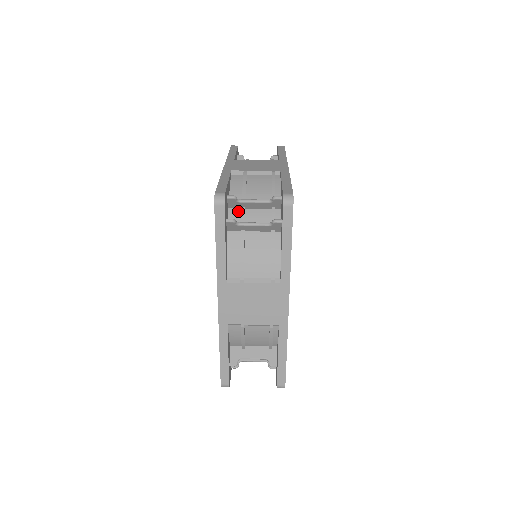
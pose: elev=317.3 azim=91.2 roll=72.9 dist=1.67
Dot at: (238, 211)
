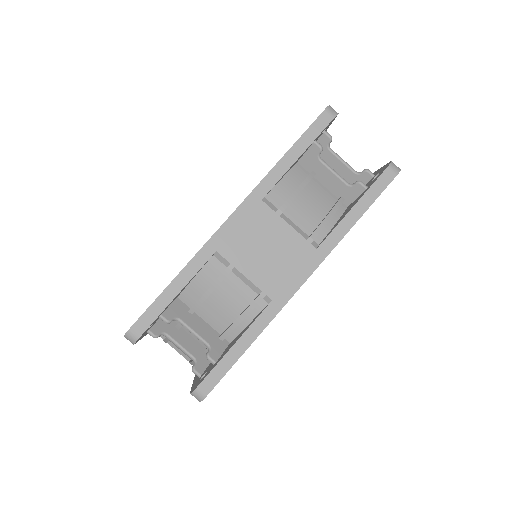
Dot at: occluded
